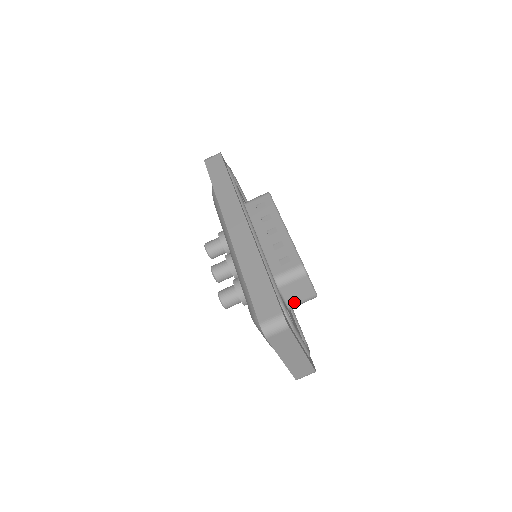
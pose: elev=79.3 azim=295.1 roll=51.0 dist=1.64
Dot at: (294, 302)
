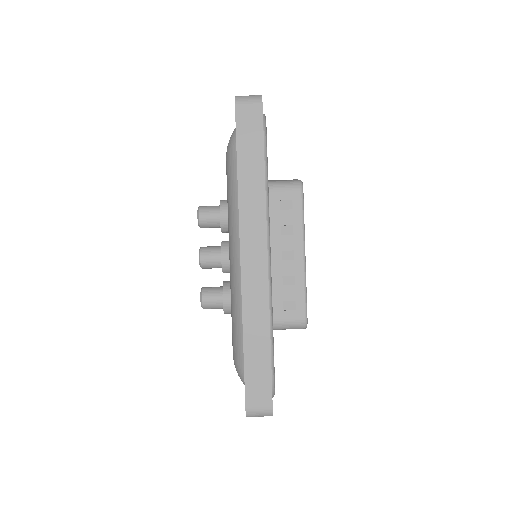
Dot at: occluded
